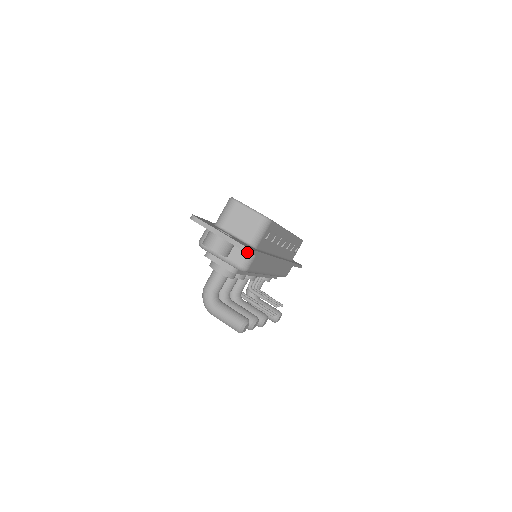
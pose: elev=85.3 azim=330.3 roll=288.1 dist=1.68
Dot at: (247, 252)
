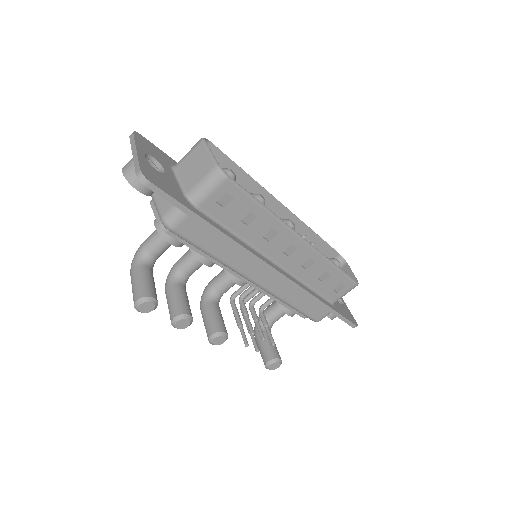
Dot at: (142, 182)
